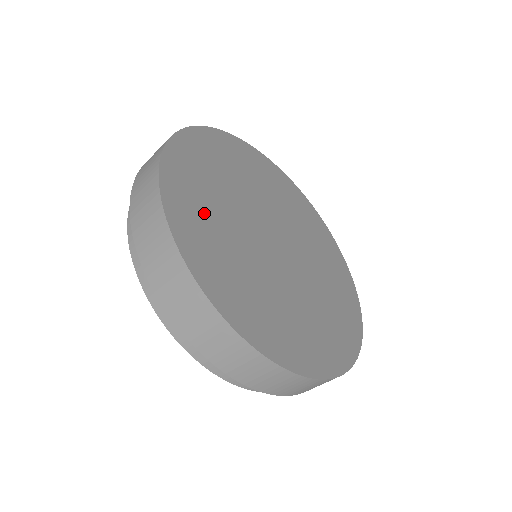
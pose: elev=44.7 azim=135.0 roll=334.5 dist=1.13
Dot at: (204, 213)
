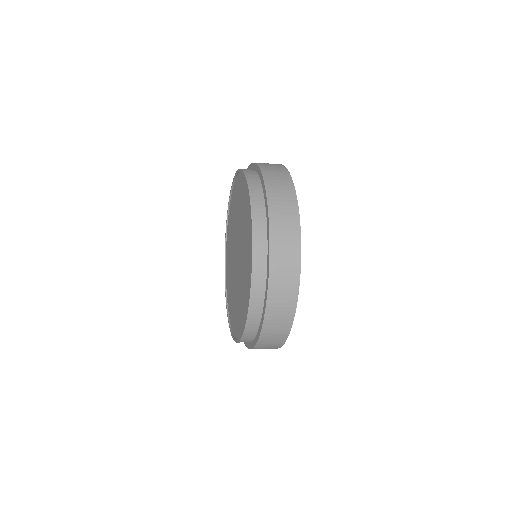
Dot at: occluded
